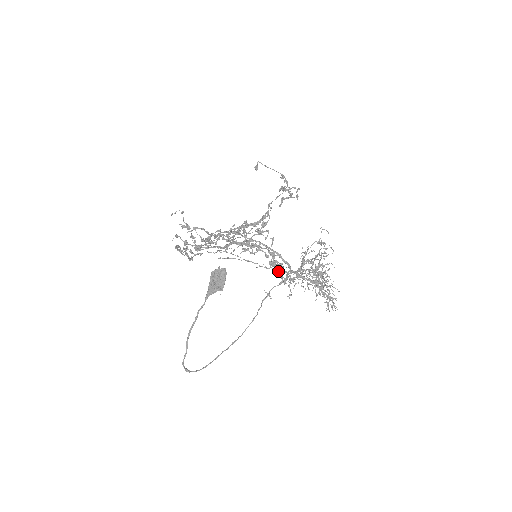
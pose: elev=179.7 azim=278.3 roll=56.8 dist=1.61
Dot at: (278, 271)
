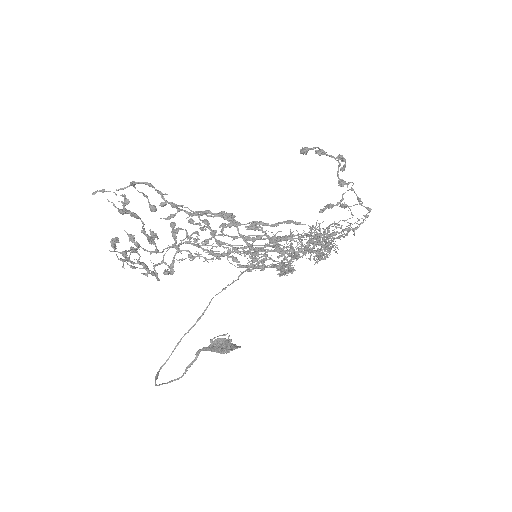
Dot at: occluded
